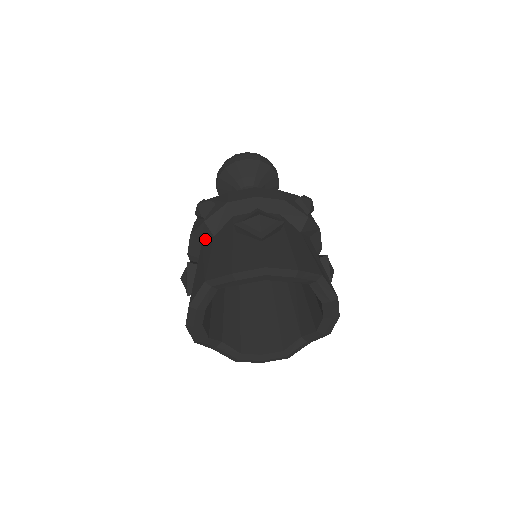
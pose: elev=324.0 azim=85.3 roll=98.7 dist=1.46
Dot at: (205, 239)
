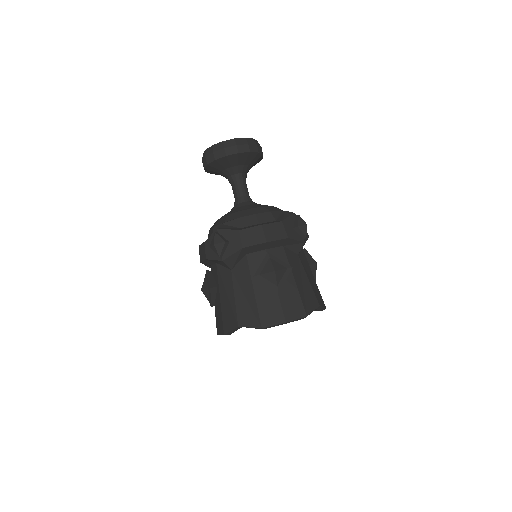
Dot at: (220, 265)
